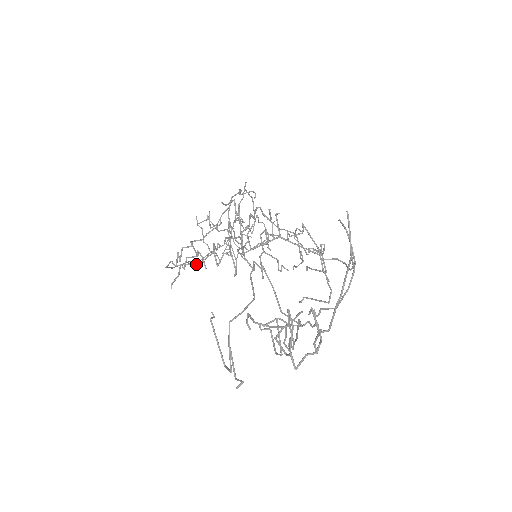
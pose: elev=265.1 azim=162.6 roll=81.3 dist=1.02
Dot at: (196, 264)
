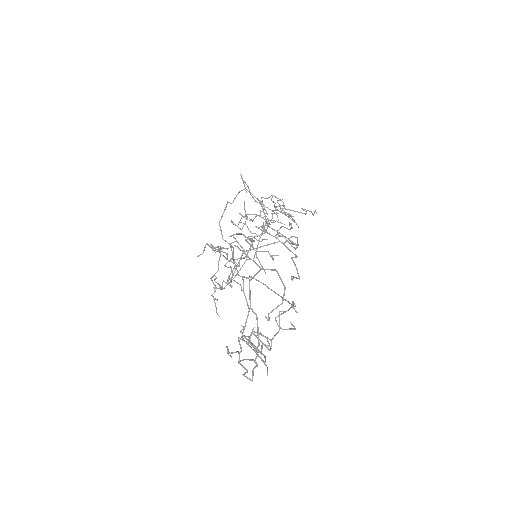
Dot at: (255, 254)
